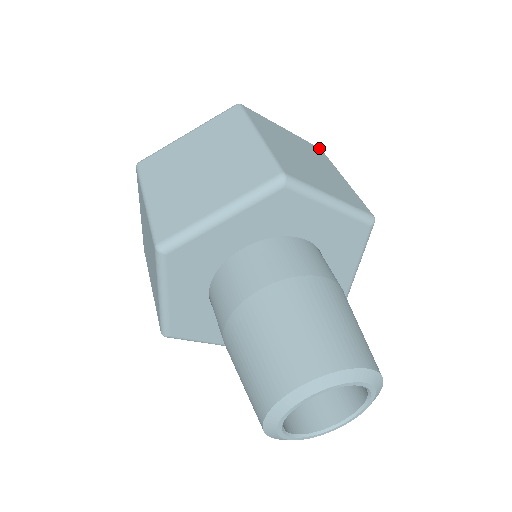
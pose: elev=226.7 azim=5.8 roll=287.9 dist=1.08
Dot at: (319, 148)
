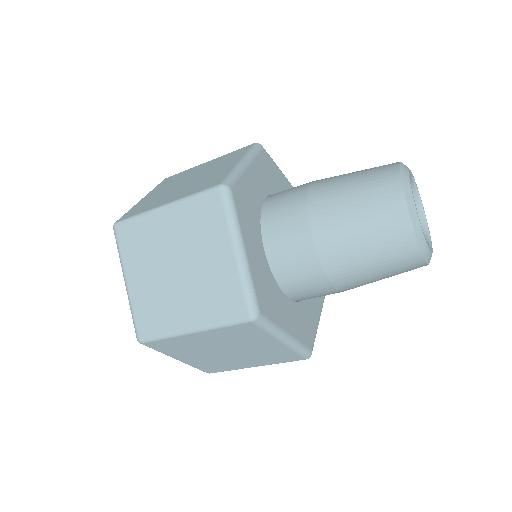
Dot at: occluded
